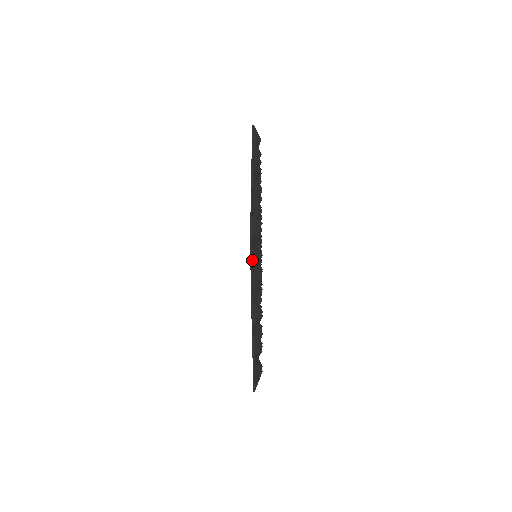
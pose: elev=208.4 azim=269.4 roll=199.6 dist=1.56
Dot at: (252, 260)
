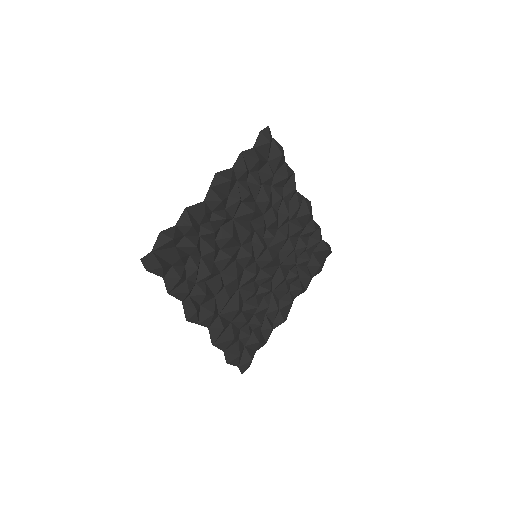
Dot at: (148, 270)
